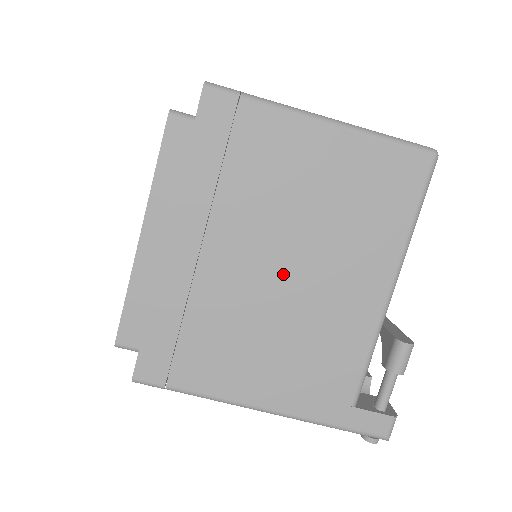
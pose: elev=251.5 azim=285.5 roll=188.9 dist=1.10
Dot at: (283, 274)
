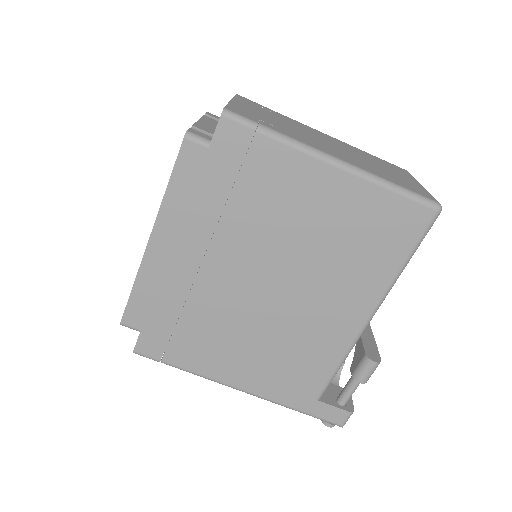
Dot at: (274, 292)
